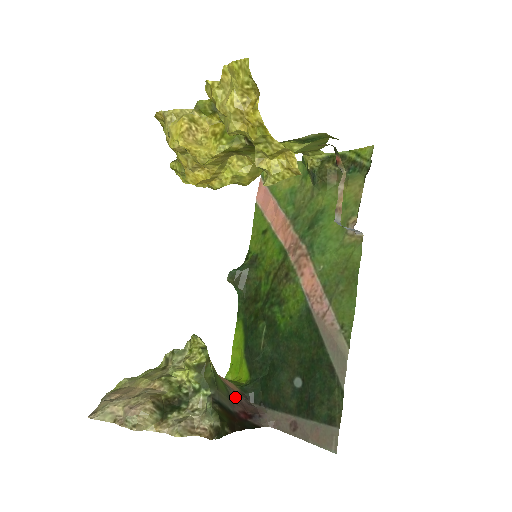
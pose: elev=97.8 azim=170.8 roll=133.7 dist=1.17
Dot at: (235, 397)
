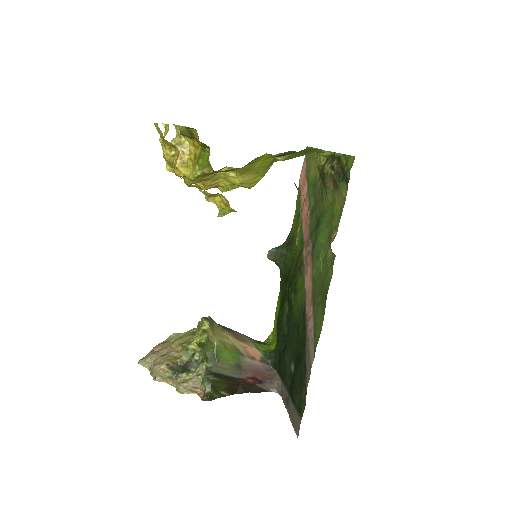
Dot at: (248, 365)
